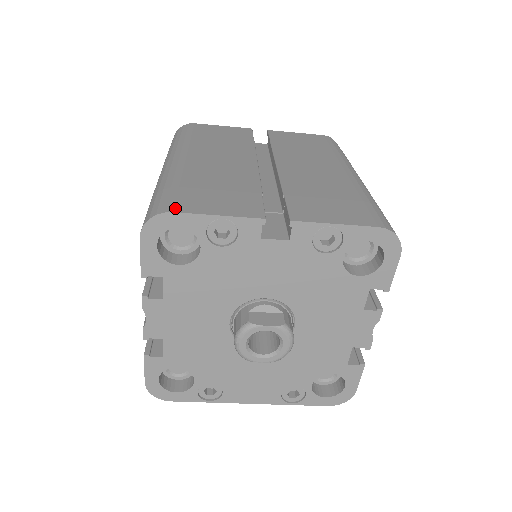
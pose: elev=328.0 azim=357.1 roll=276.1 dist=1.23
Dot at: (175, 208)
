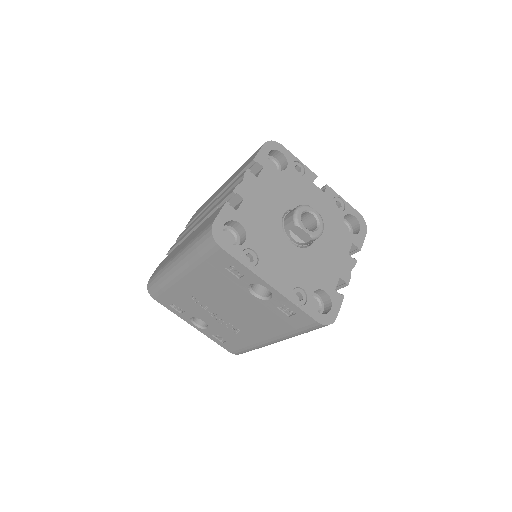
Dot at: occluded
